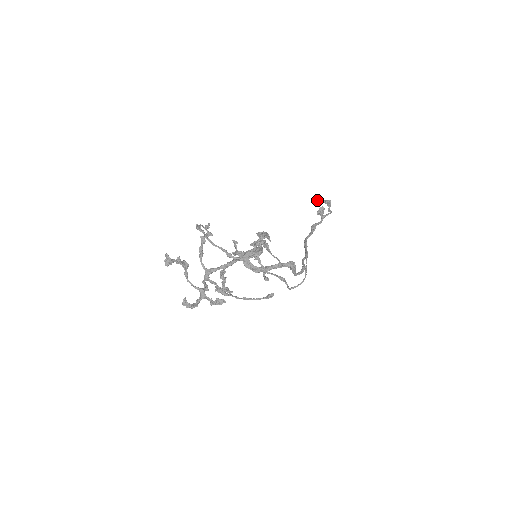
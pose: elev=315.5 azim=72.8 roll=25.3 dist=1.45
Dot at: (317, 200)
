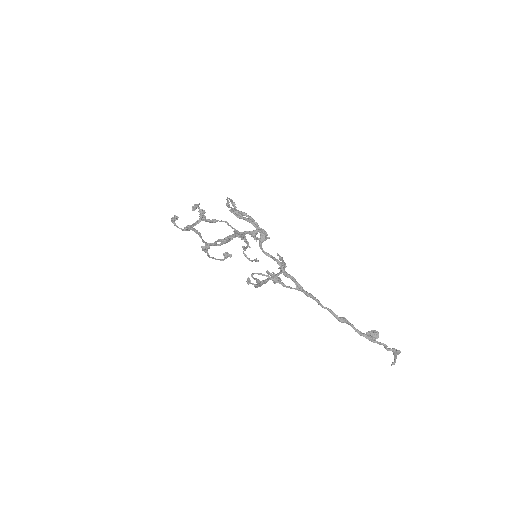
Dot at: (392, 362)
